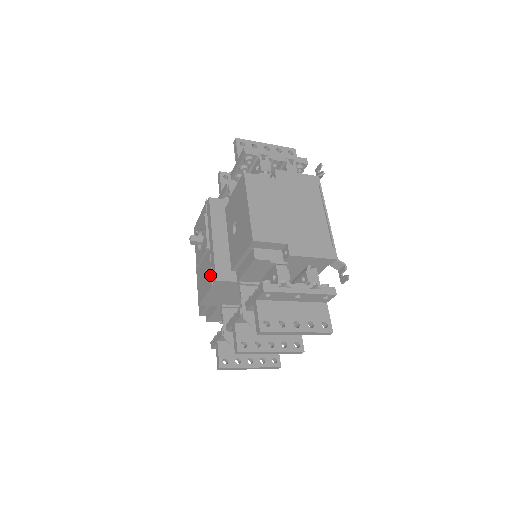
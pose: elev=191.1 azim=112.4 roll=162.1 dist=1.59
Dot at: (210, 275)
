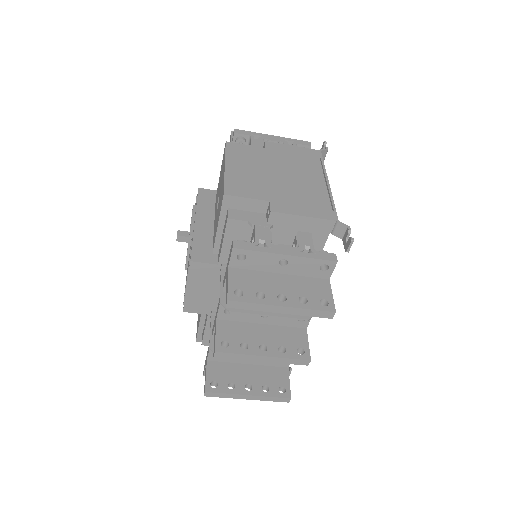
Dot at: occluded
